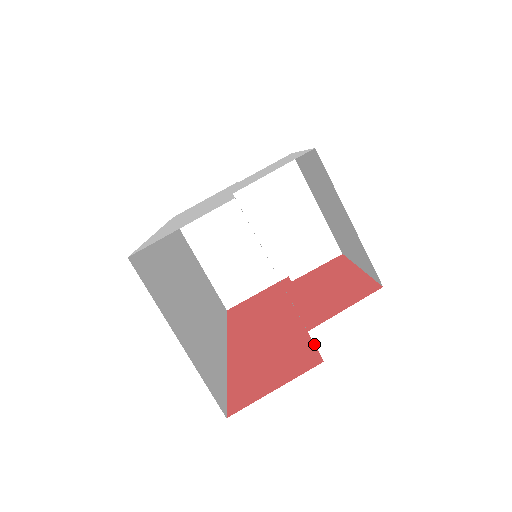
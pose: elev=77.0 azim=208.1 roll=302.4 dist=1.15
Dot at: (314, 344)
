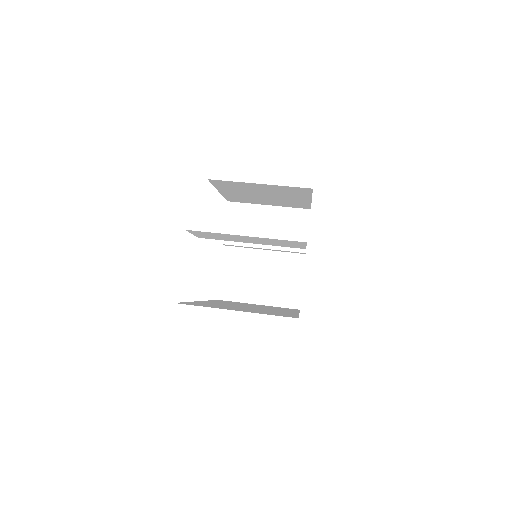
Dot at: occluded
